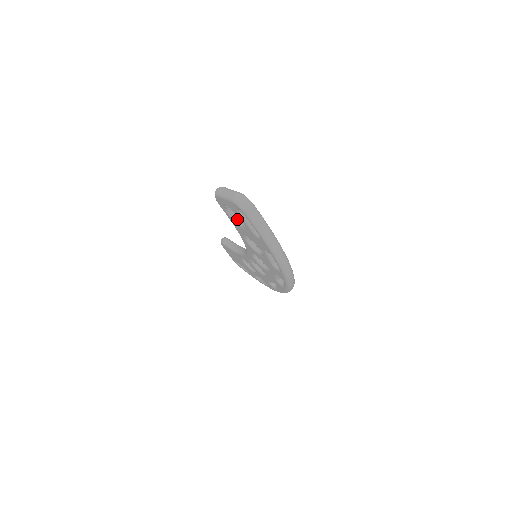
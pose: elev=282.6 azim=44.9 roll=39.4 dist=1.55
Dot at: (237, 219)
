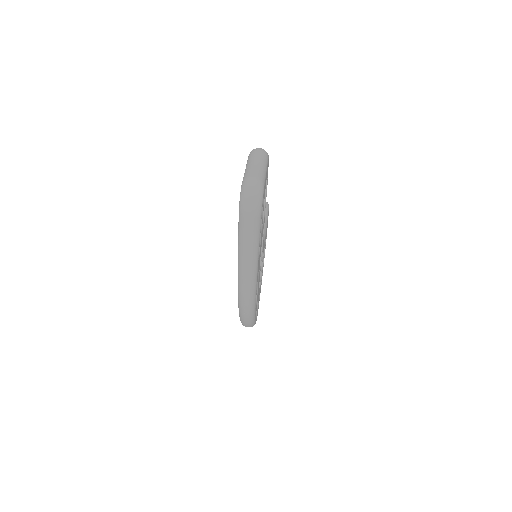
Dot at: occluded
